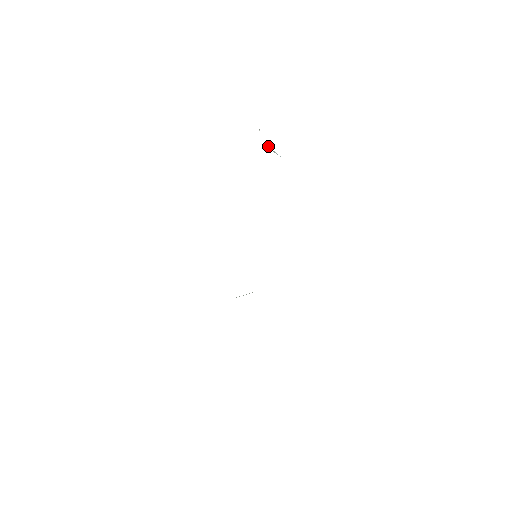
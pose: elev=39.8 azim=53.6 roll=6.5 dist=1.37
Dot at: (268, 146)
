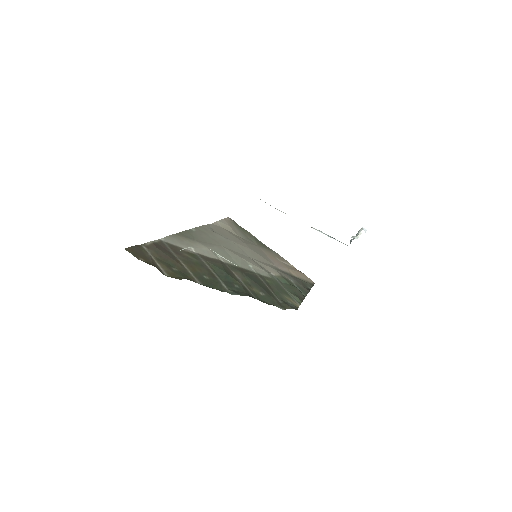
Dot at: occluded
